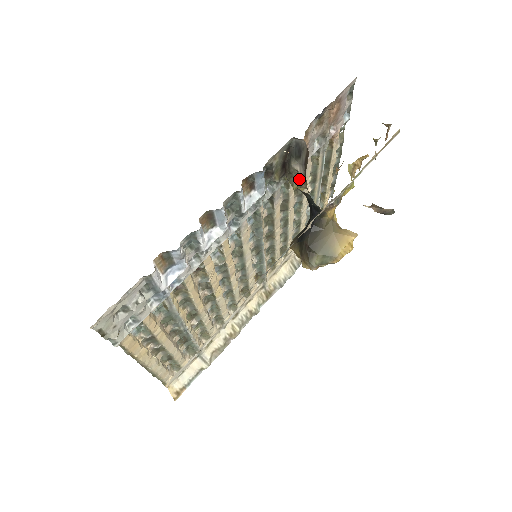
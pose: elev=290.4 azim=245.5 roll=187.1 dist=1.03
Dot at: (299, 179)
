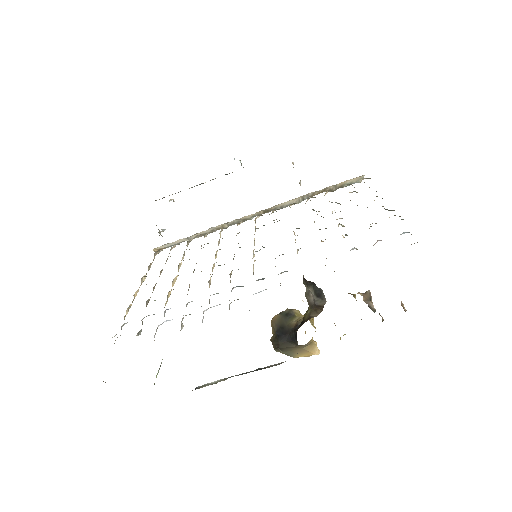
Dot at: (309, 296)
